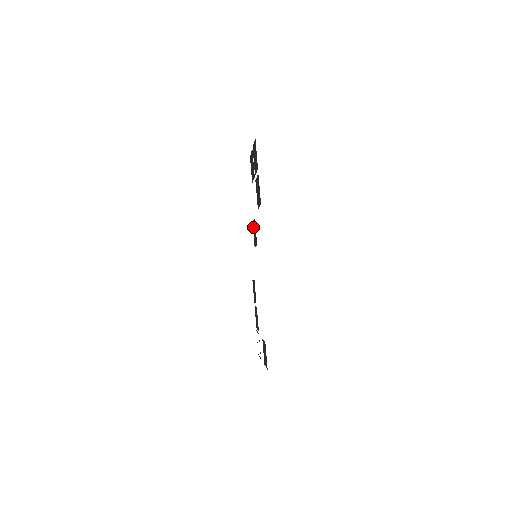
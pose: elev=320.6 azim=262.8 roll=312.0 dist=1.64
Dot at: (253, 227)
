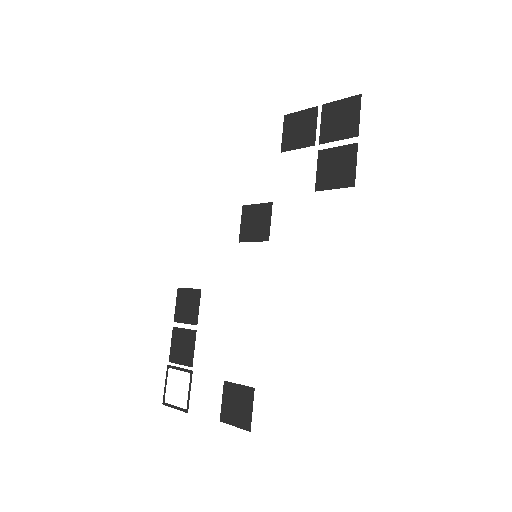
Dot at: (247, 213)
